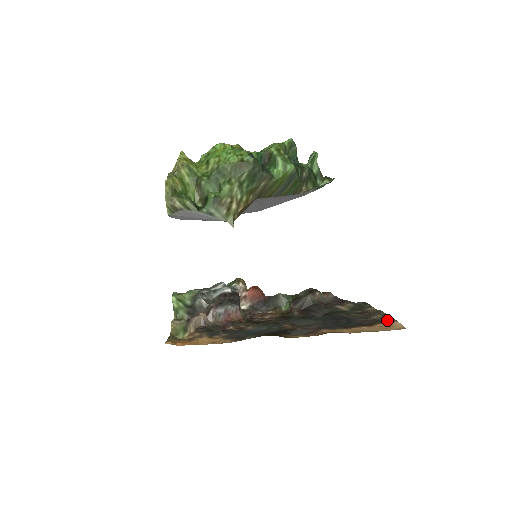
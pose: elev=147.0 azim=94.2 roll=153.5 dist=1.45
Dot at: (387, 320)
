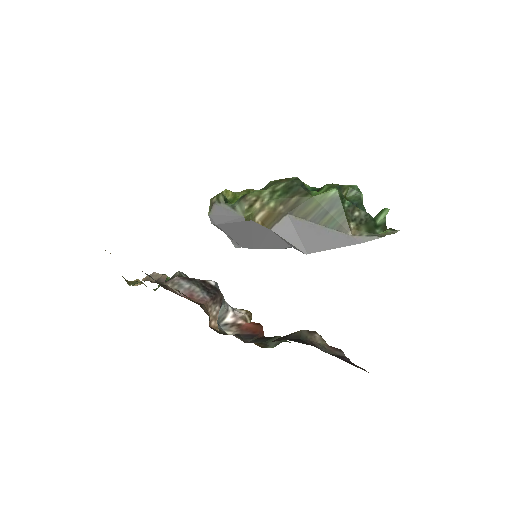
Dot at: occluded
